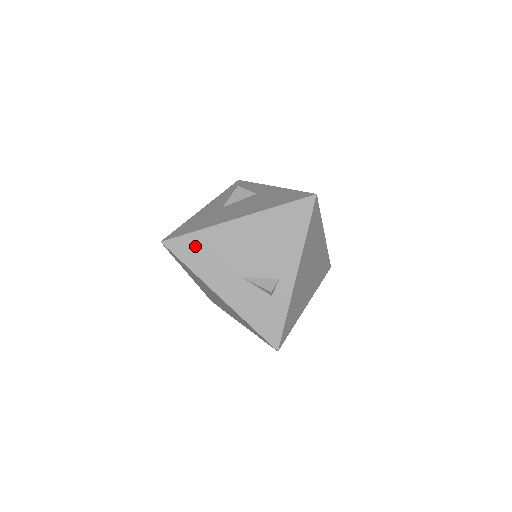
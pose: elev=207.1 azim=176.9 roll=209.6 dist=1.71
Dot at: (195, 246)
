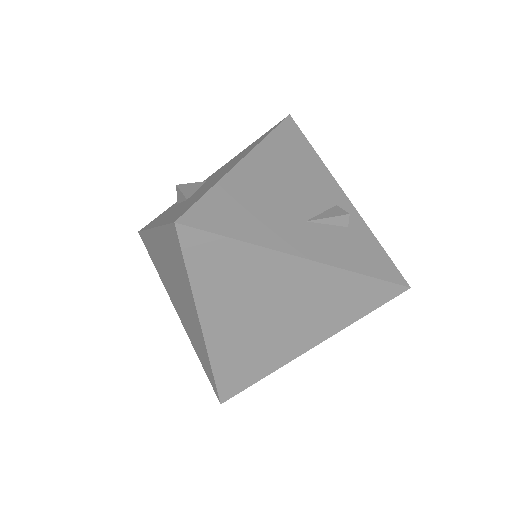
Dot at: (225, 208)
